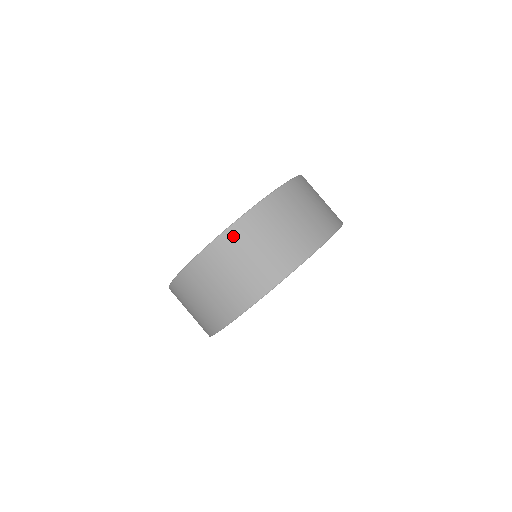
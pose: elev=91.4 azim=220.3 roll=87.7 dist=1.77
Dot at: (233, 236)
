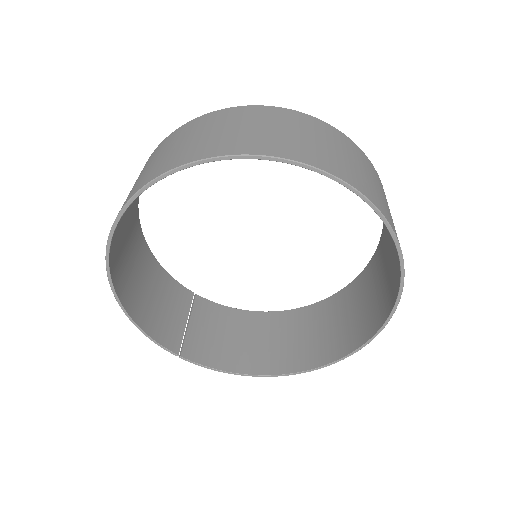
Dot at: (346, 140)
